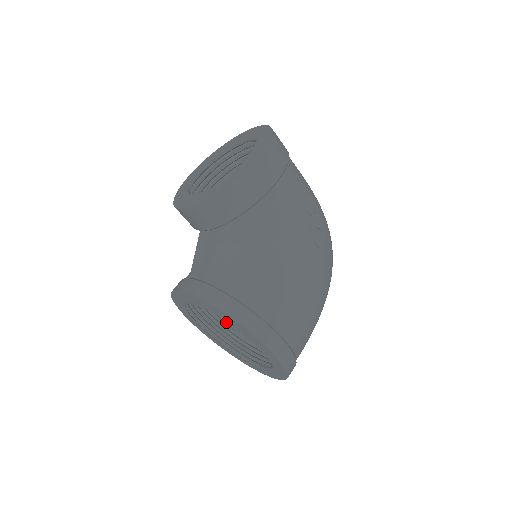
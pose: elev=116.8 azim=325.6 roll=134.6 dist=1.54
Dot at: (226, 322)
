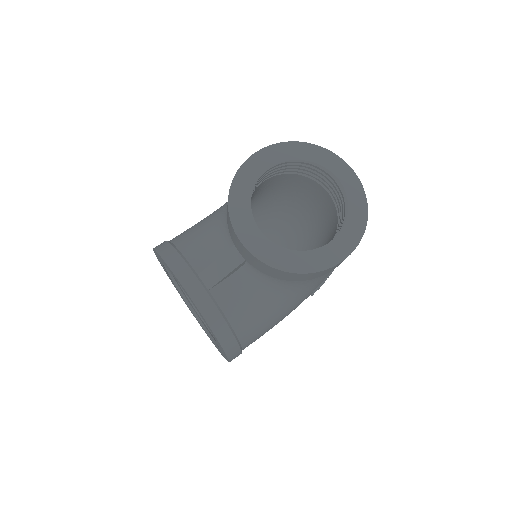
Dot at: occluded
